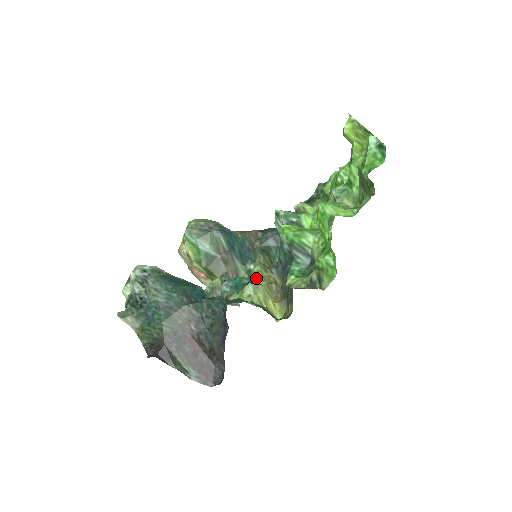
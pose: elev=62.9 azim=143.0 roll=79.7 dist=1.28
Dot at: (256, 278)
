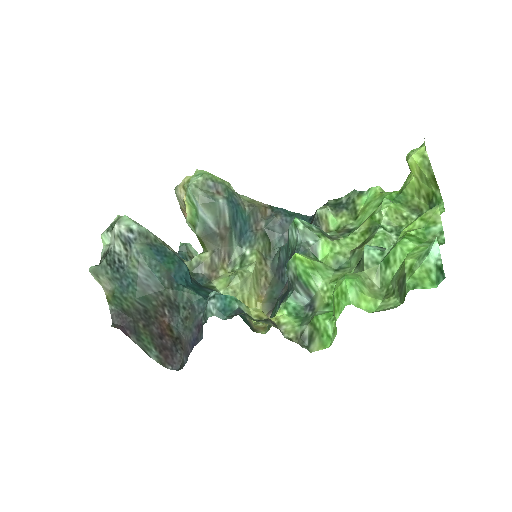
Dot at: (248, 271)
